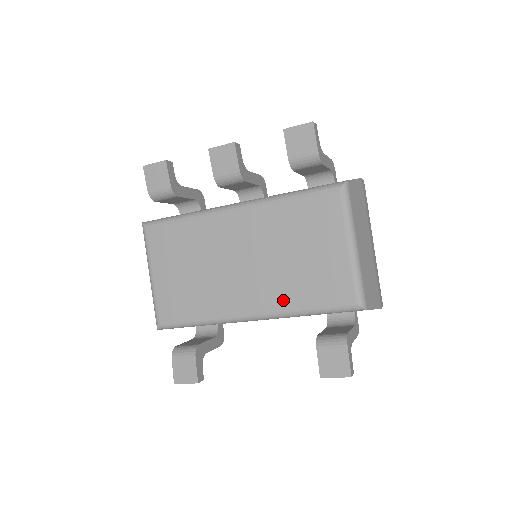
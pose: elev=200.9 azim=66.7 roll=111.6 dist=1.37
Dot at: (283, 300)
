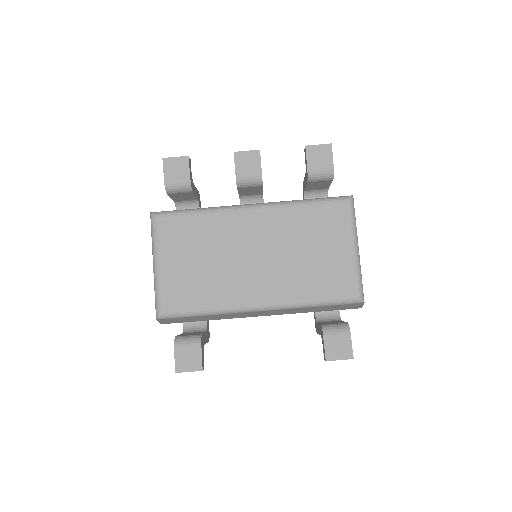
Dot at: (293, 292)
